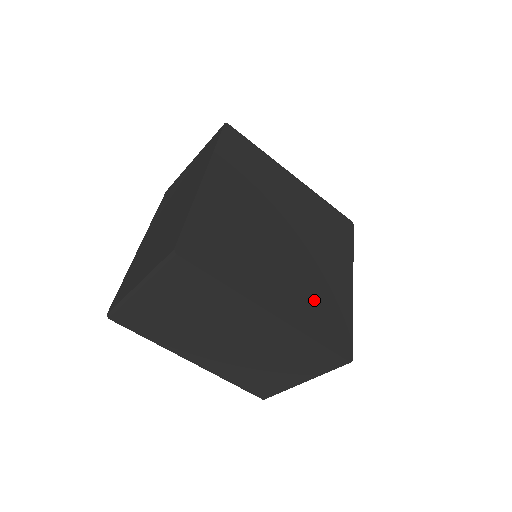
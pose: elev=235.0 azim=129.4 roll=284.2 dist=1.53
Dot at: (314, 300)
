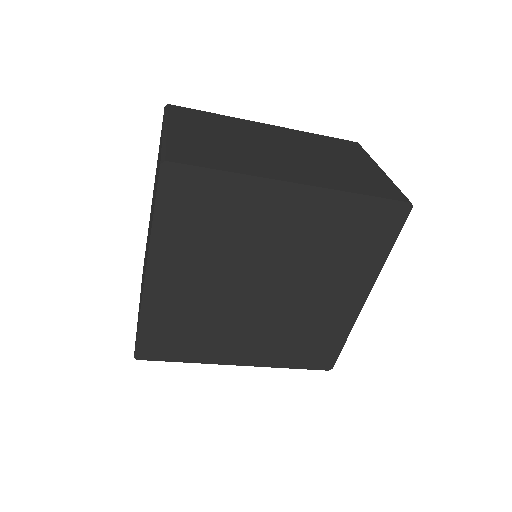
Dot at: (295, 338)
